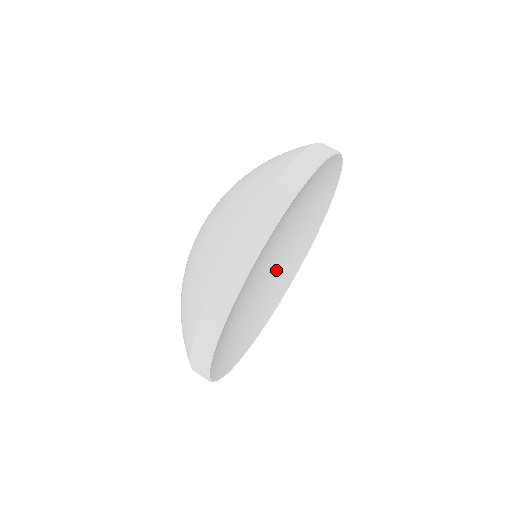
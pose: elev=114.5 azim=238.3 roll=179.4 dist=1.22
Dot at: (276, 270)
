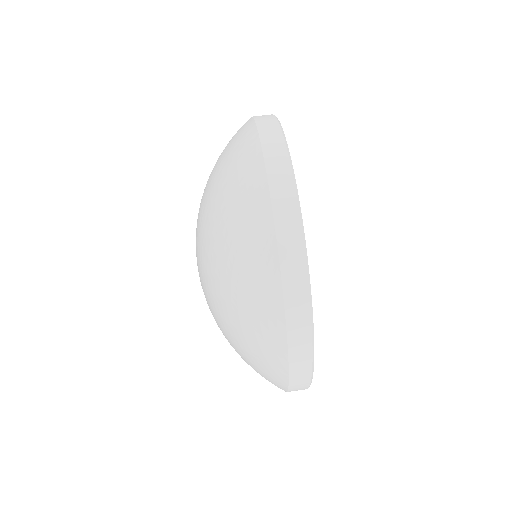
Dot at: occluded
